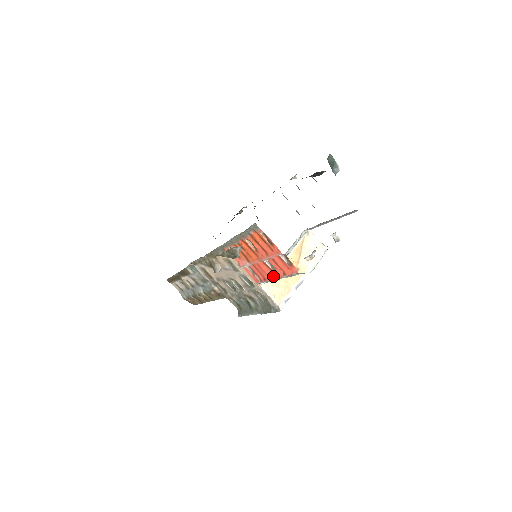
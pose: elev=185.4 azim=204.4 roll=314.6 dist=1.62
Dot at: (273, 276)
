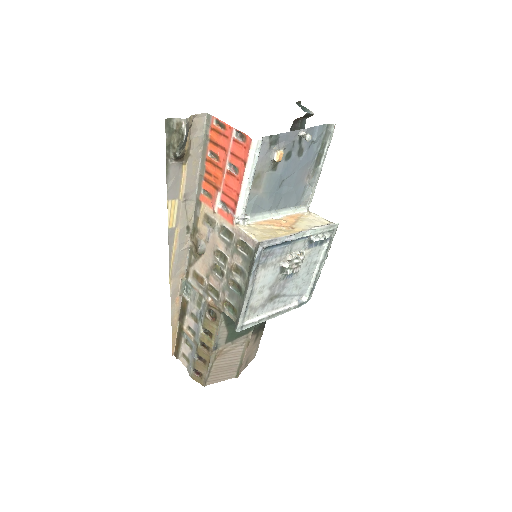
Dot at: (239, 185)
